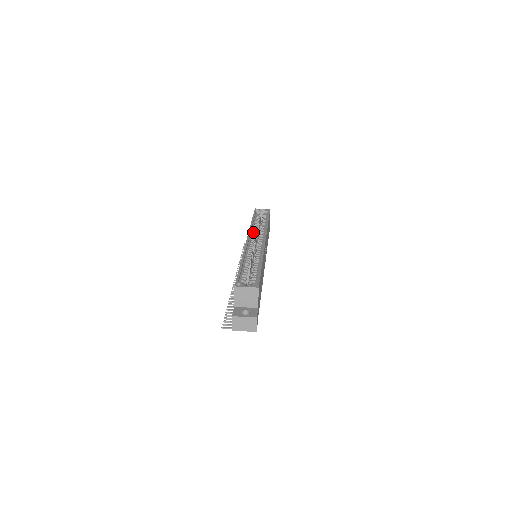
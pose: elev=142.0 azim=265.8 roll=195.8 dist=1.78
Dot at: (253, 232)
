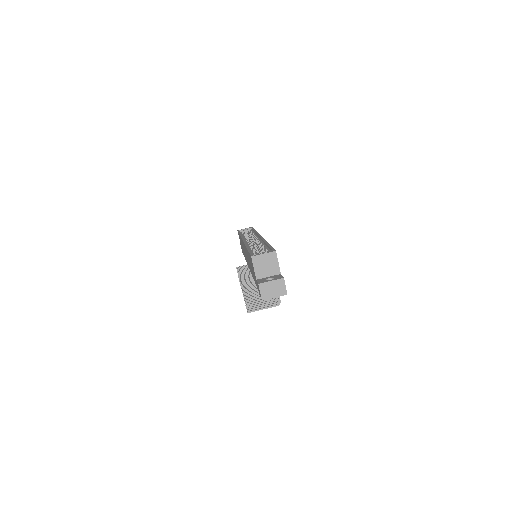
Dot at: (245, 238)
